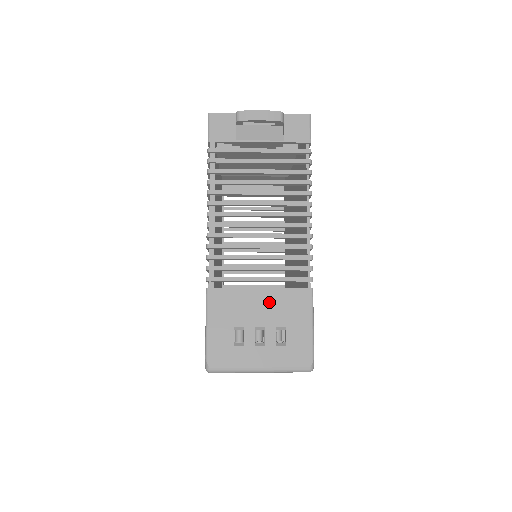
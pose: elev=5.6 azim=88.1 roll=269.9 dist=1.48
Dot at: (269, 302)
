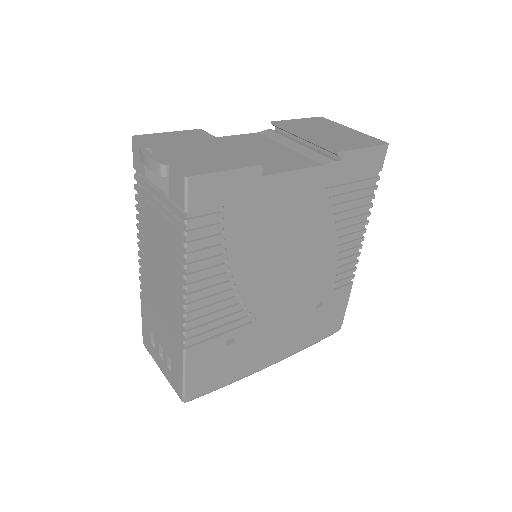
Dot at: (164, 333)
